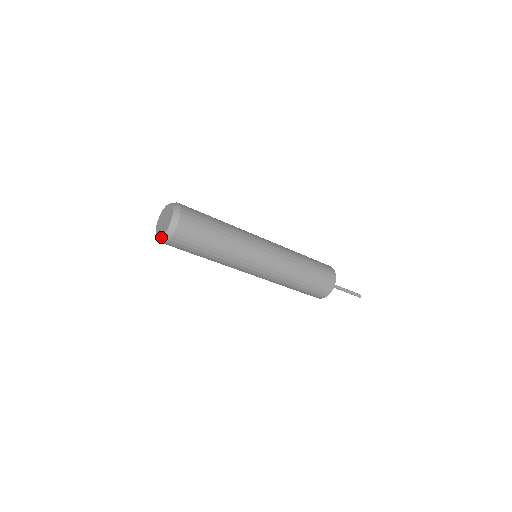
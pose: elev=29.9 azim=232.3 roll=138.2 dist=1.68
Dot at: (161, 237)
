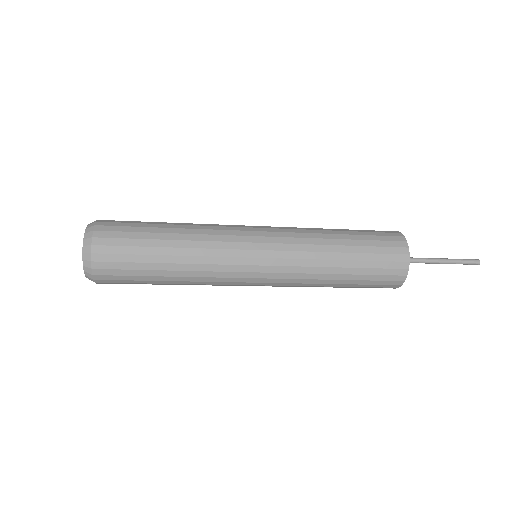
Dot at: (84, 271)
